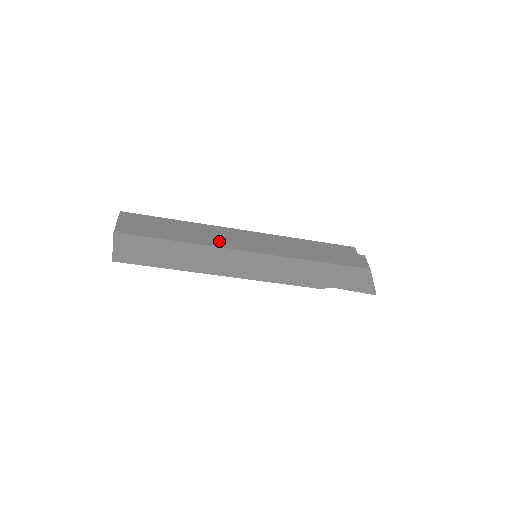
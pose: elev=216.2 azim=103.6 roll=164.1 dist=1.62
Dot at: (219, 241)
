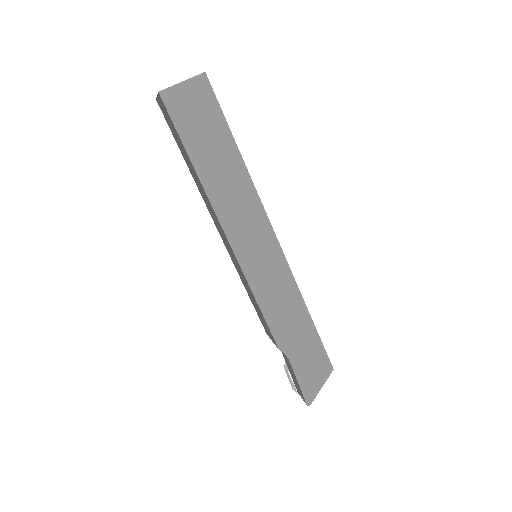
Dot at: occluded
